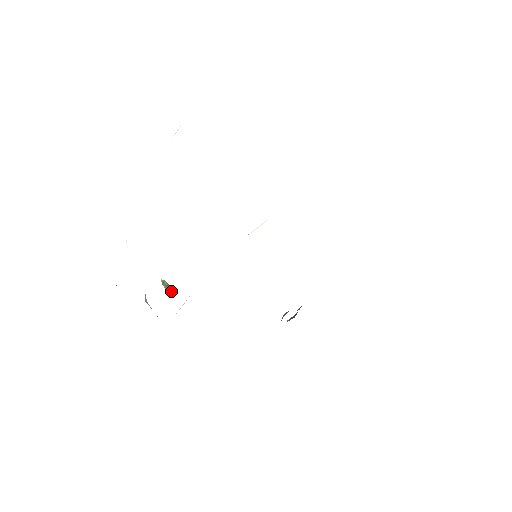
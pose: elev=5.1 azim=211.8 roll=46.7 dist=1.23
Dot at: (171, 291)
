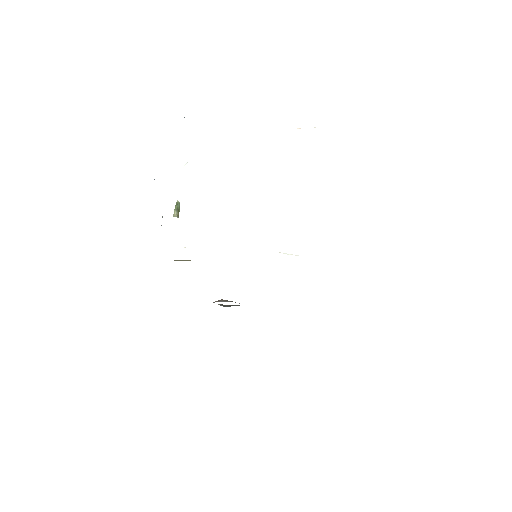
Dot at: (177, 216)
